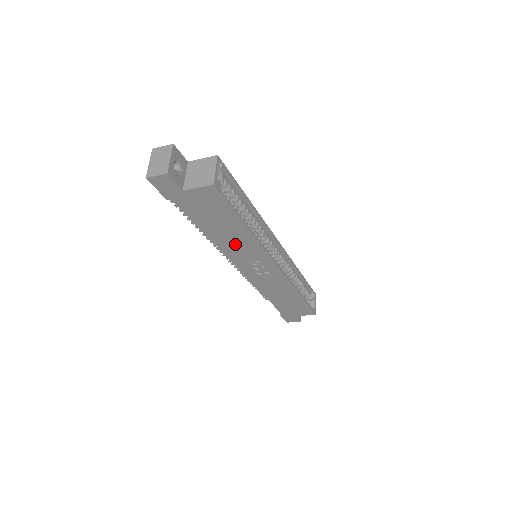
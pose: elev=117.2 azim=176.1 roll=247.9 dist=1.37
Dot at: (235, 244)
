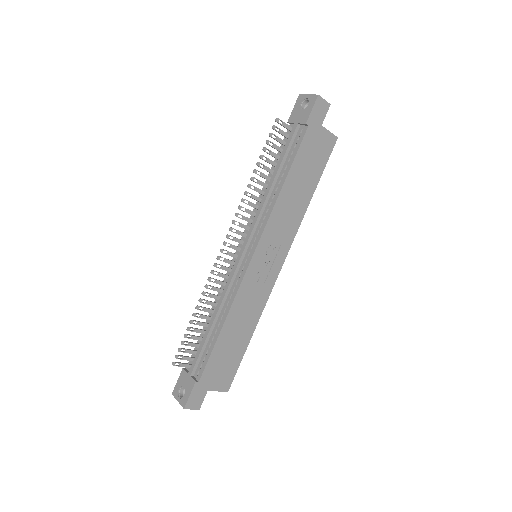
Dot at: (288, 211)
